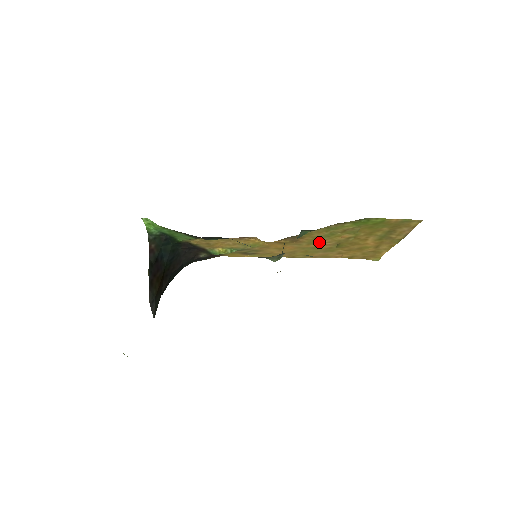
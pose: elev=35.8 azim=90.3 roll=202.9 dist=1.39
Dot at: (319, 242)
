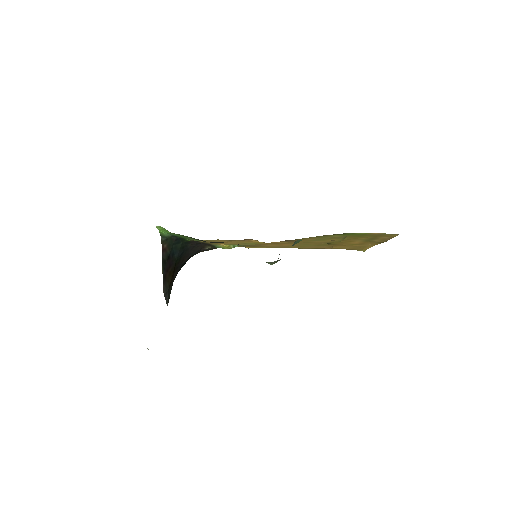
Dot at: (311, 242)
